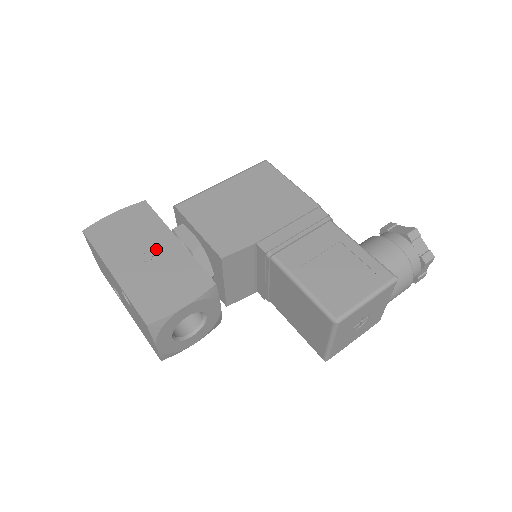
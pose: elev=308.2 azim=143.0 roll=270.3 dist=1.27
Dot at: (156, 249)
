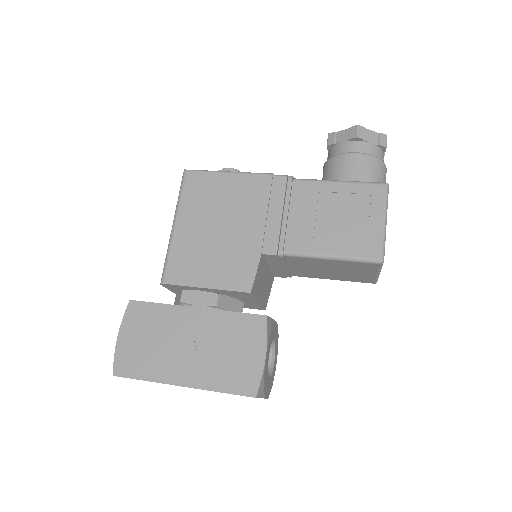
Dot at: (190, 333)
